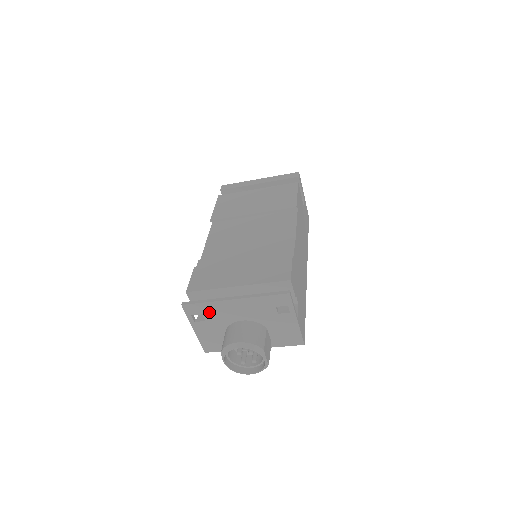
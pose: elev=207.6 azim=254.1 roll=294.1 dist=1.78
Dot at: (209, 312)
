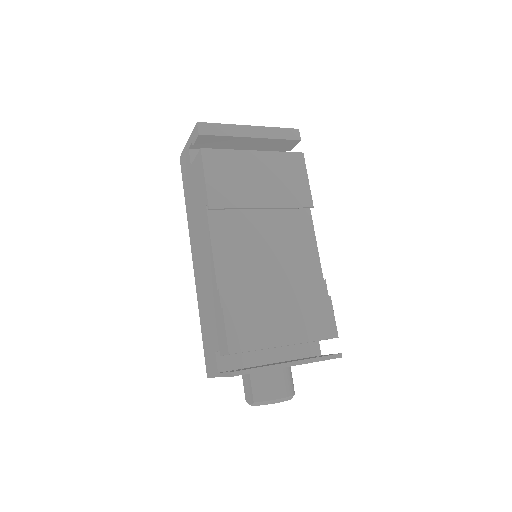
Dot at: occluded
